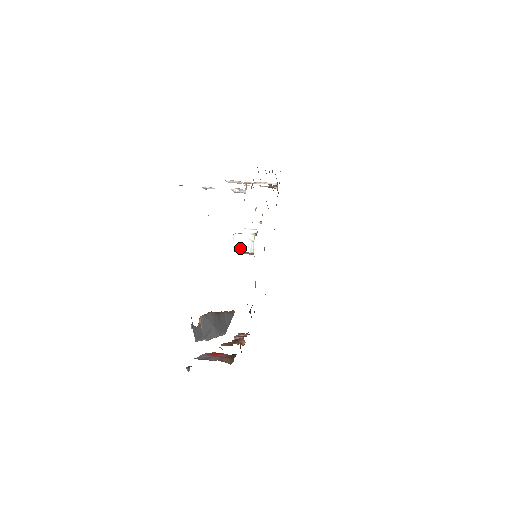
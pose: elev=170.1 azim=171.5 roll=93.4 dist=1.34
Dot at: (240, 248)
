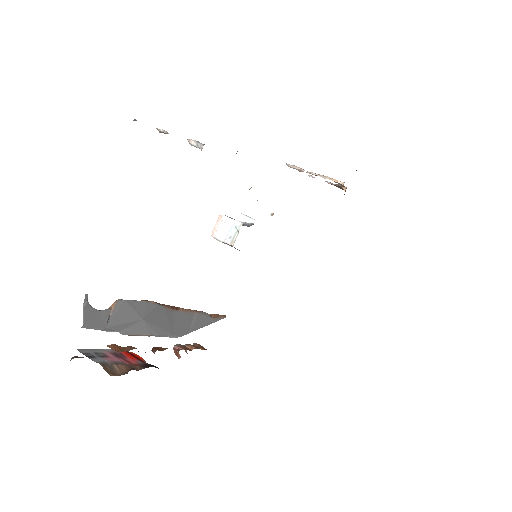
Dot at: (220, 235)
